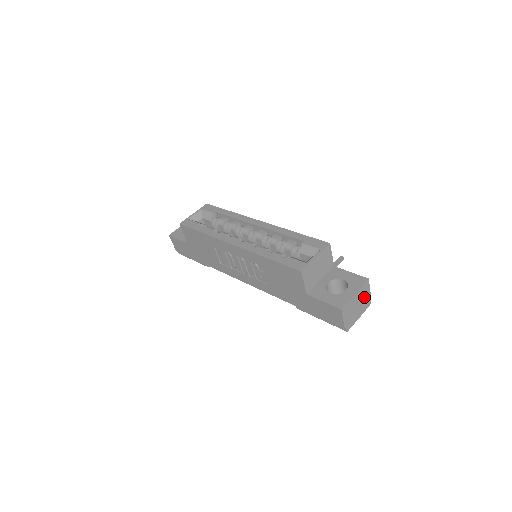
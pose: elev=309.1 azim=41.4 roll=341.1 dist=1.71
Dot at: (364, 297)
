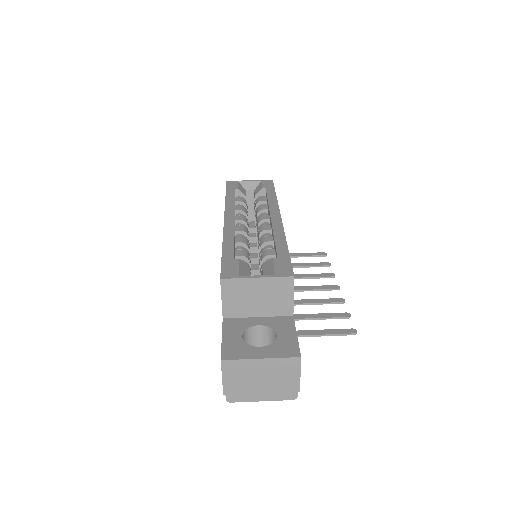
Dot at: (283, 378)
